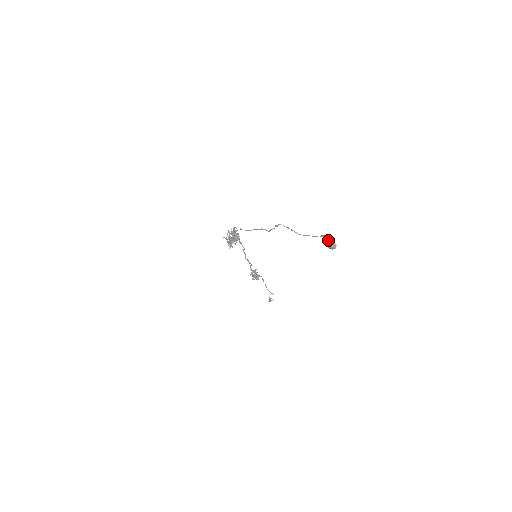
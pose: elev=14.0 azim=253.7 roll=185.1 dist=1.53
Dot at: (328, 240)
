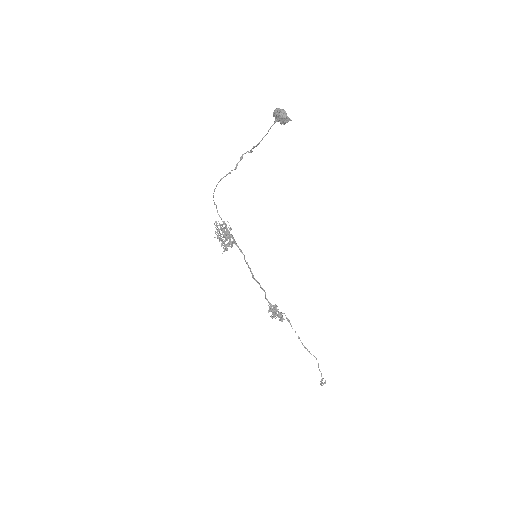
Dot at: (275, 109)
